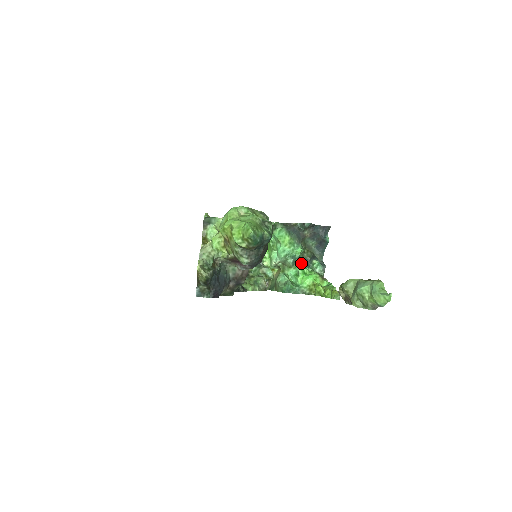
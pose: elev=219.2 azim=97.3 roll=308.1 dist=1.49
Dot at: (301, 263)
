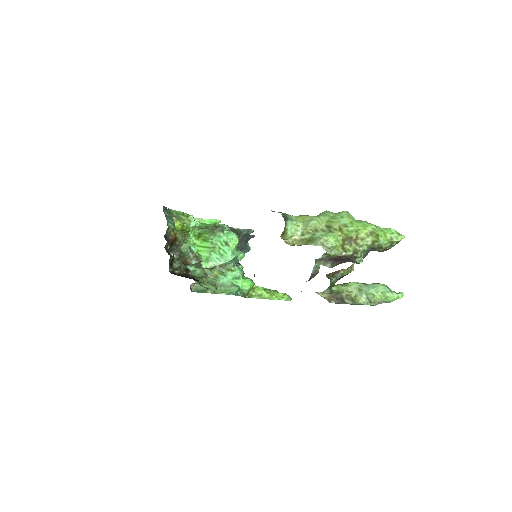
Dot at: (238, 267)
